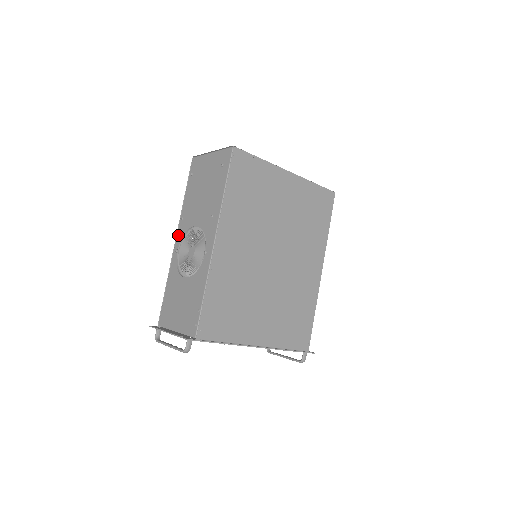
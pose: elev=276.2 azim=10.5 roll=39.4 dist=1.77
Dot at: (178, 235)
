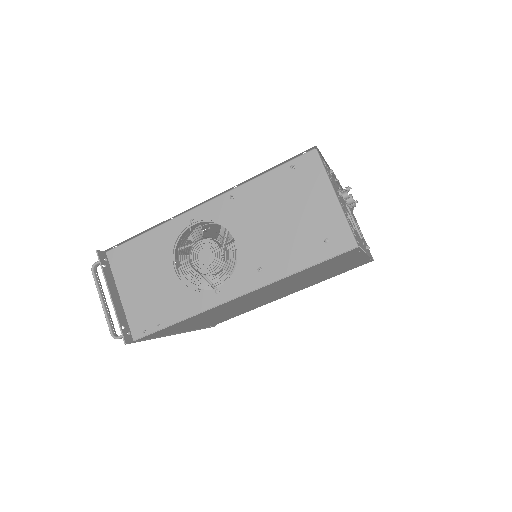
Dot at: (210, 205)
